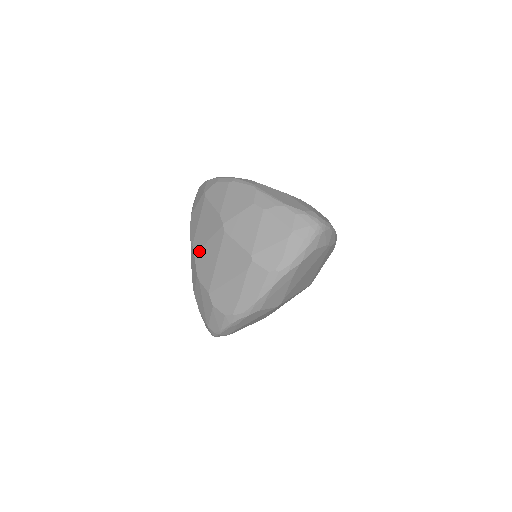
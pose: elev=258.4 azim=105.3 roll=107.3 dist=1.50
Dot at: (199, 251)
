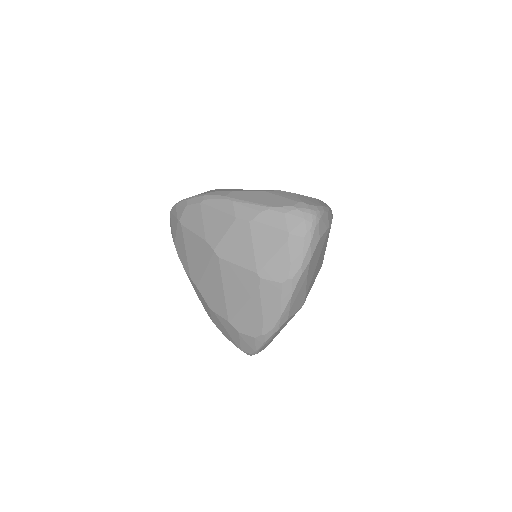
Dot at: (200, 283)
